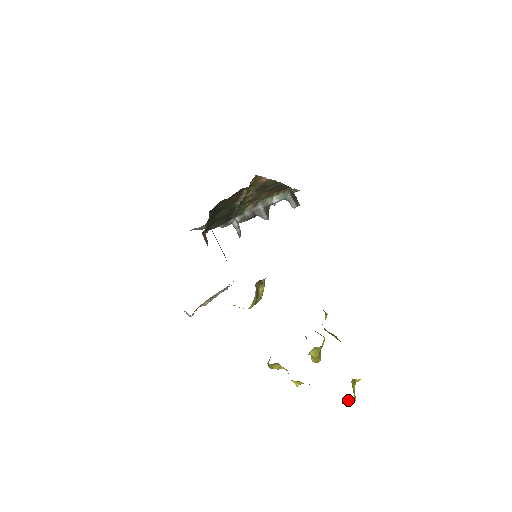
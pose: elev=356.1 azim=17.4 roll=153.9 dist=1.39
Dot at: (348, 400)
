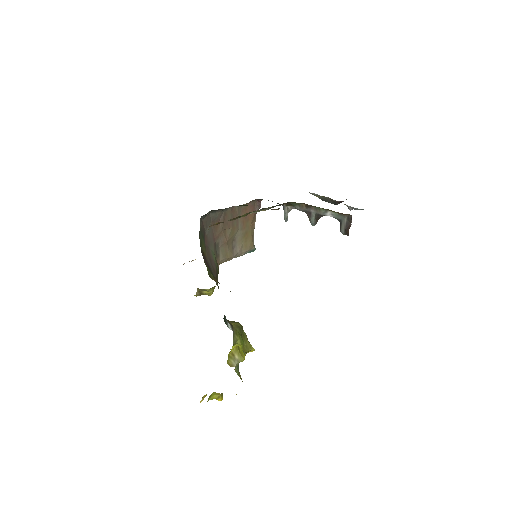
Dot at: occluded
